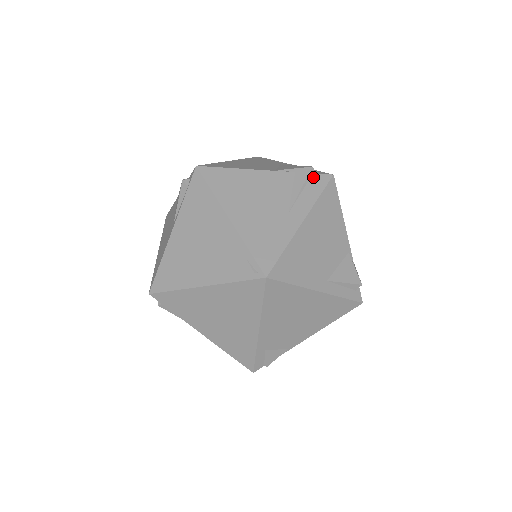
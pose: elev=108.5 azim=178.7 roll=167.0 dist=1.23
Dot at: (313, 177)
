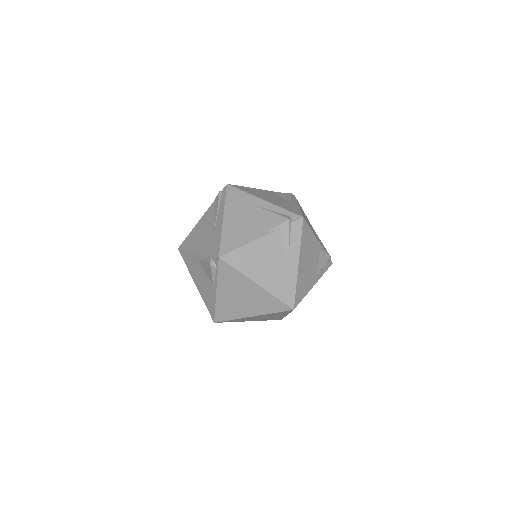
Dot at: (292, 226)
